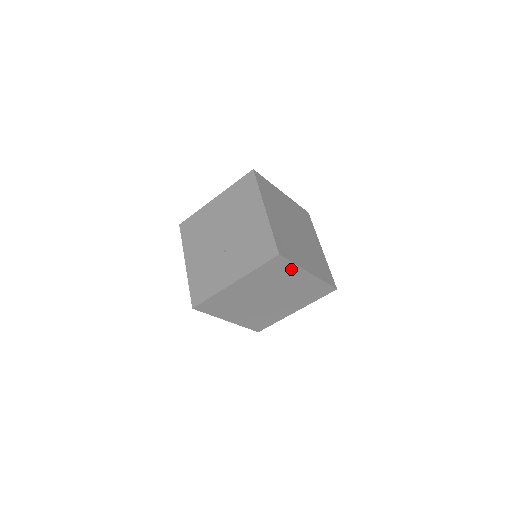
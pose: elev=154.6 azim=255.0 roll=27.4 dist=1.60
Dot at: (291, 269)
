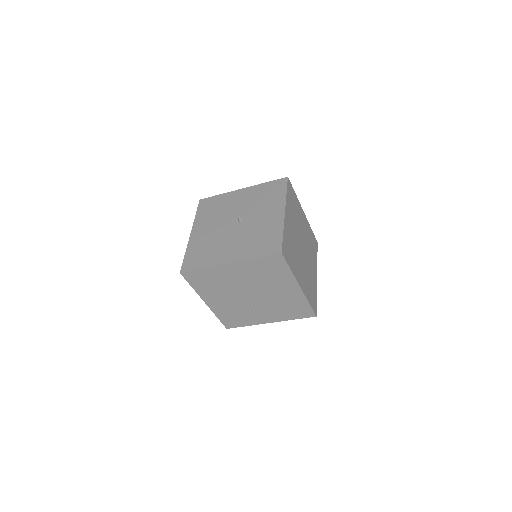
Dot at: occluded
